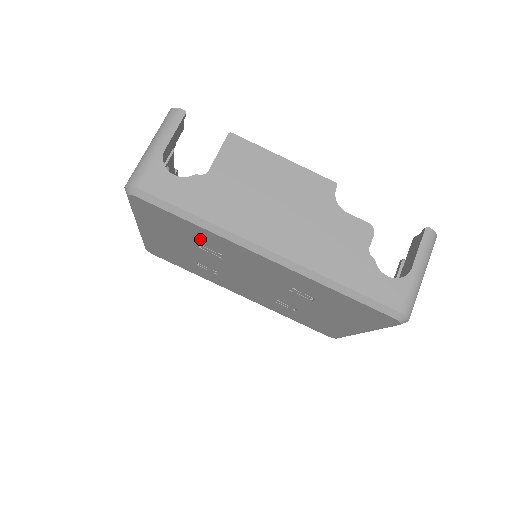
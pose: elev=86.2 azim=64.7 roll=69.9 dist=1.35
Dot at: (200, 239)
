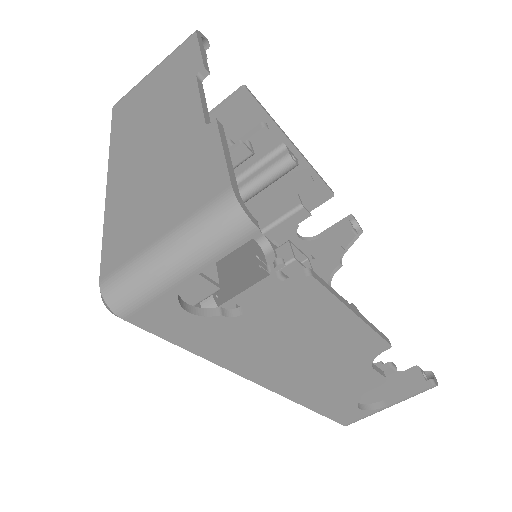
Dot at: occluded
